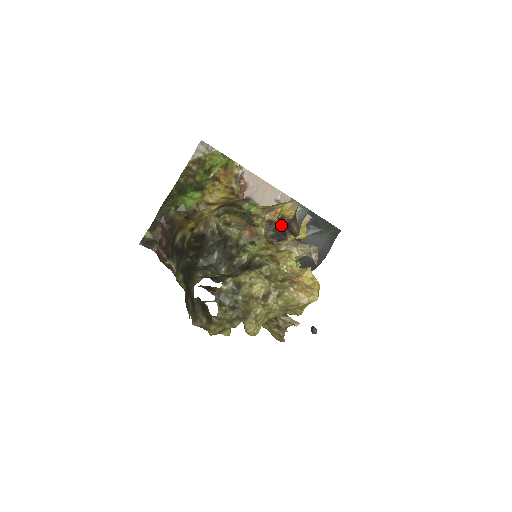
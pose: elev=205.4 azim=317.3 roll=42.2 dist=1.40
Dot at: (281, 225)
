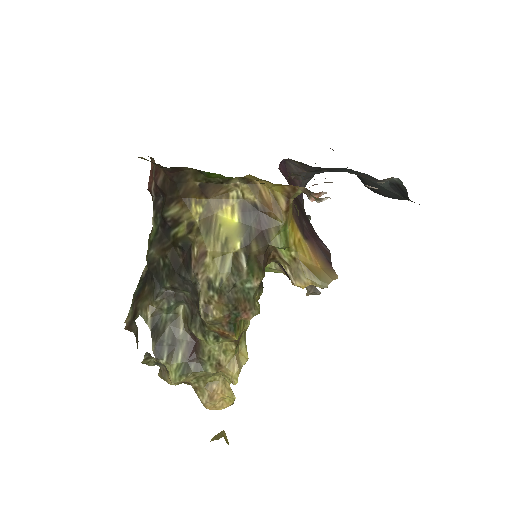
Dot at: occluded
